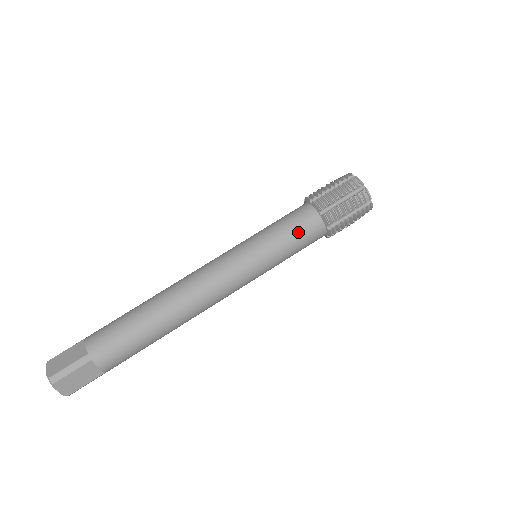
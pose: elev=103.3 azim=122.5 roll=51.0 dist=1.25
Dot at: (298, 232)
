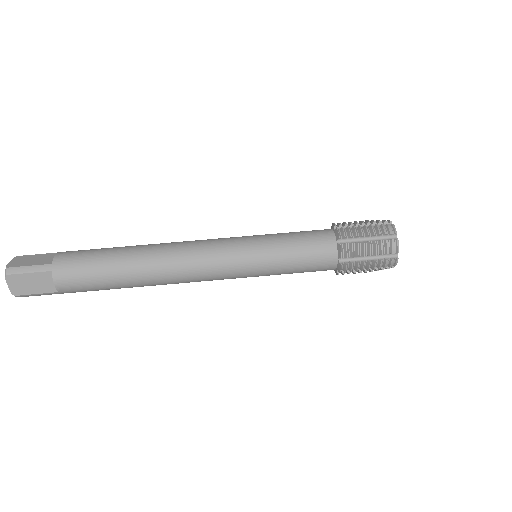
Dot at: (307, 249)
